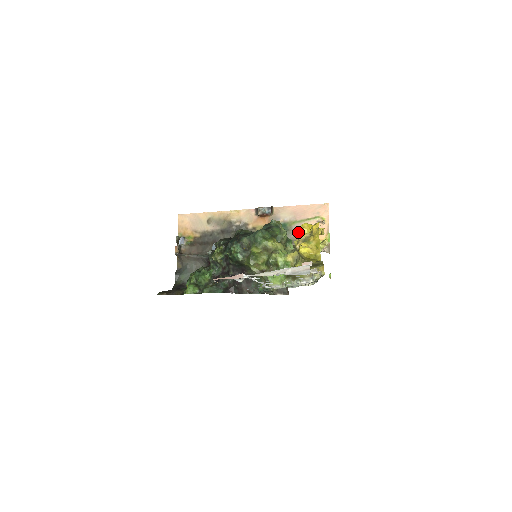
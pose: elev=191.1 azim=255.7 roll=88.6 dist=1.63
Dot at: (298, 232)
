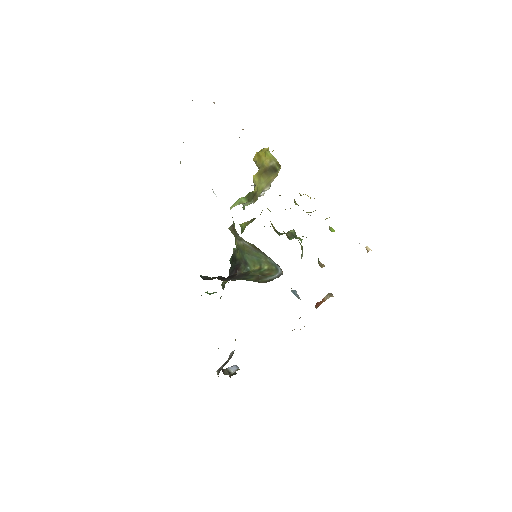
Dot at: occluded
